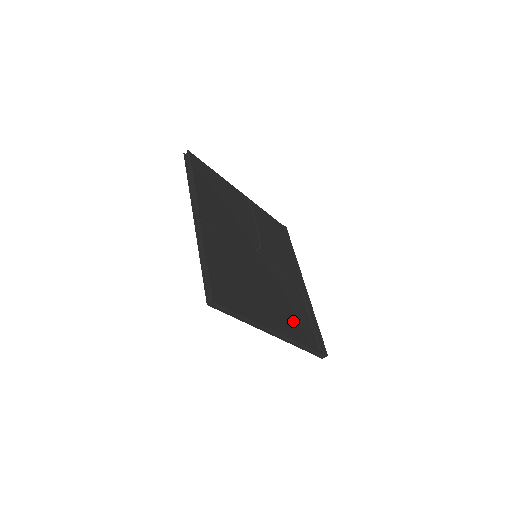
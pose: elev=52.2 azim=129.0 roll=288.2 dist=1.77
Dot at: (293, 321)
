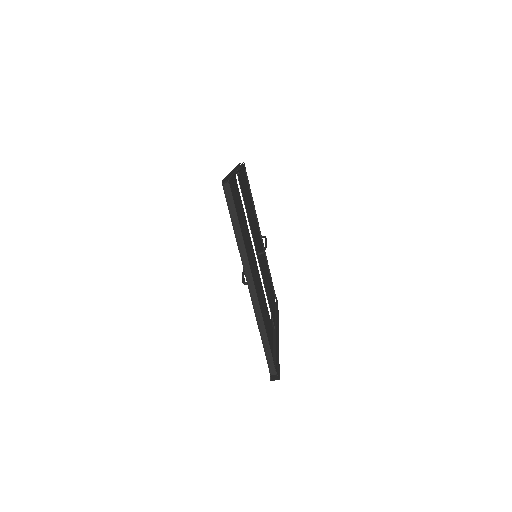
Dot at: occluded
